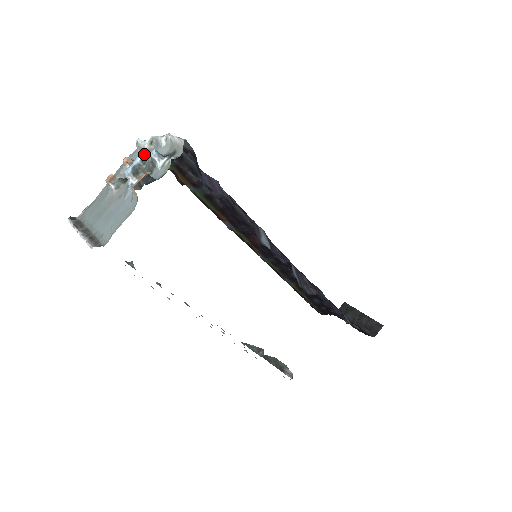
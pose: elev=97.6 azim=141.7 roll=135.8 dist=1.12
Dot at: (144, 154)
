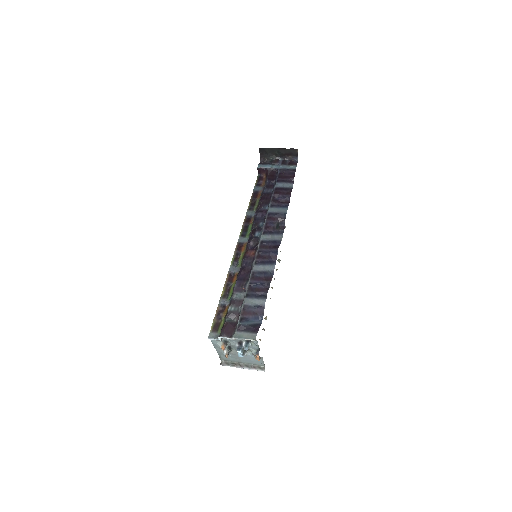
Dot at: (223, 340)
